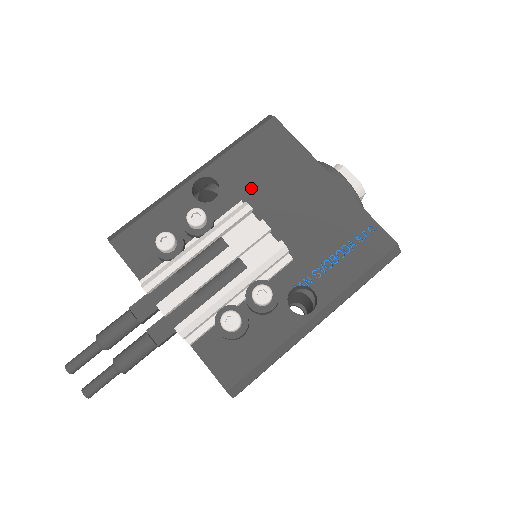
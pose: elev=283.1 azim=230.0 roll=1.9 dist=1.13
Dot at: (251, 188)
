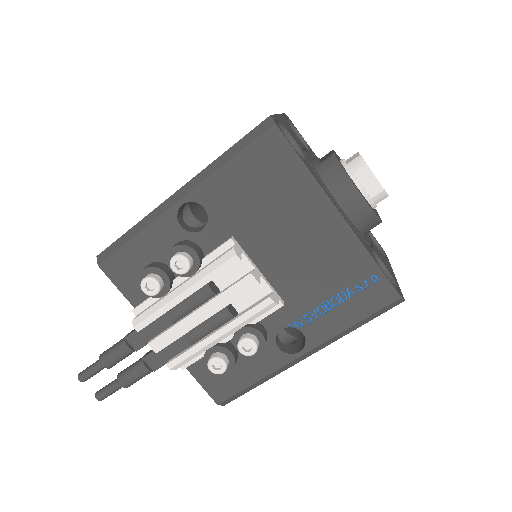
Dot at: (243, 220)
